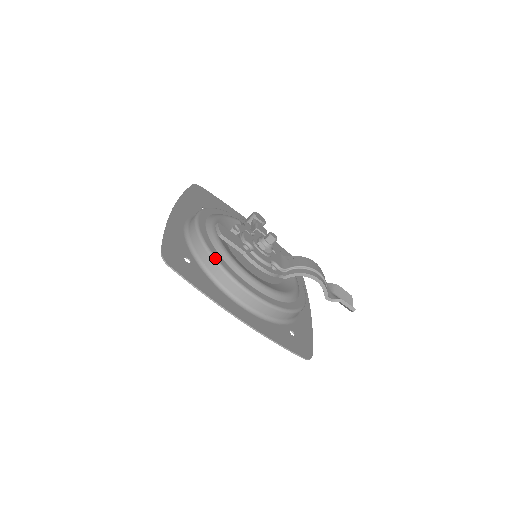
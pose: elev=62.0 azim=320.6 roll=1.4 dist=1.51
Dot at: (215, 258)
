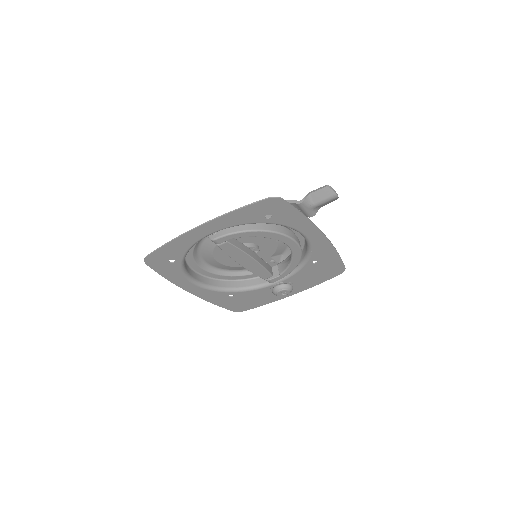
Dot at: occluded
